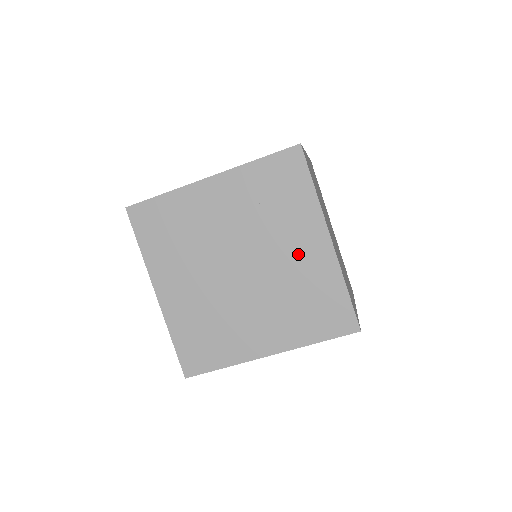
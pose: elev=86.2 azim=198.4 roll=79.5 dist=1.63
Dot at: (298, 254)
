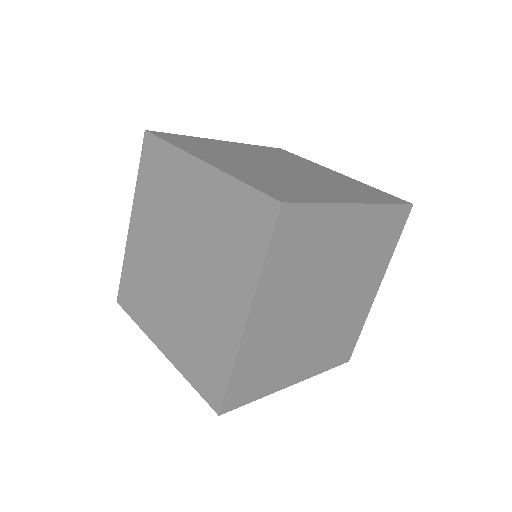
Dot at: (323, 173)
